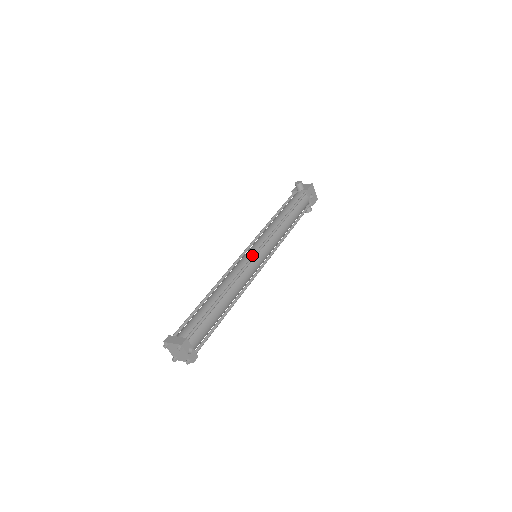
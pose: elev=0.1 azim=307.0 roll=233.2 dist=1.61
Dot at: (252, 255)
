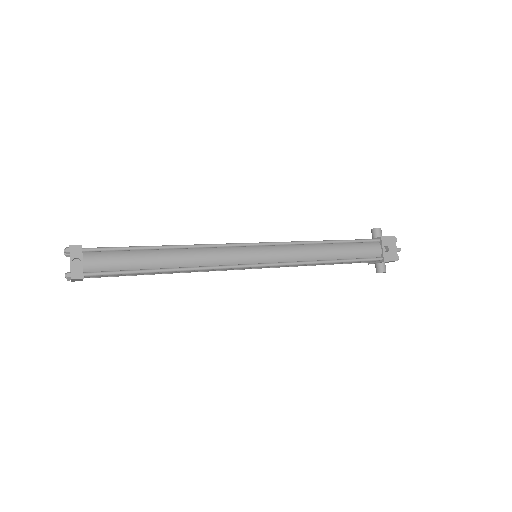
Dot at: (246, 245)
